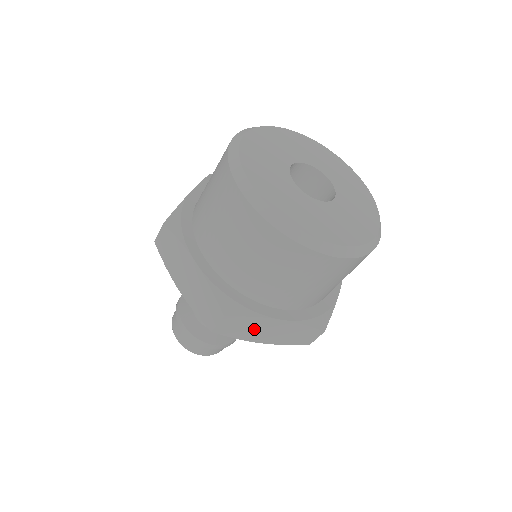
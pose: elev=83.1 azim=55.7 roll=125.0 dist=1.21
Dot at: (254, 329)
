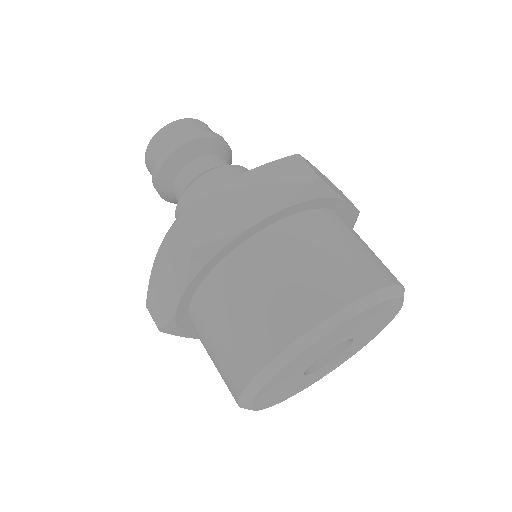
Dot at: occluded
